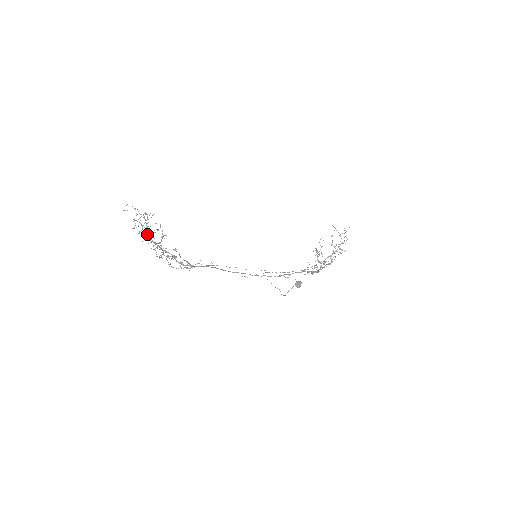
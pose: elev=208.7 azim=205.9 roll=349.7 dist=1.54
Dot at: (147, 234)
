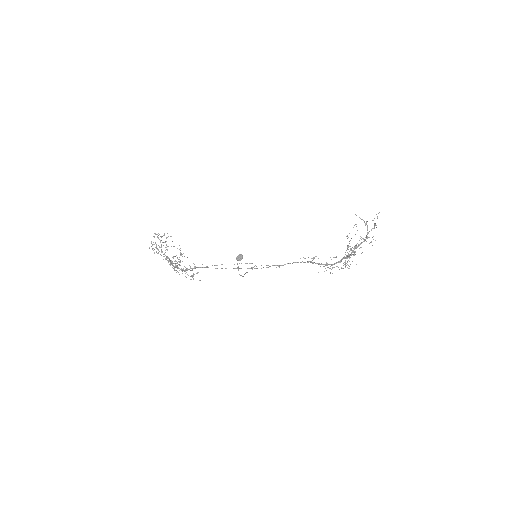
Dot at: (159, 251)
